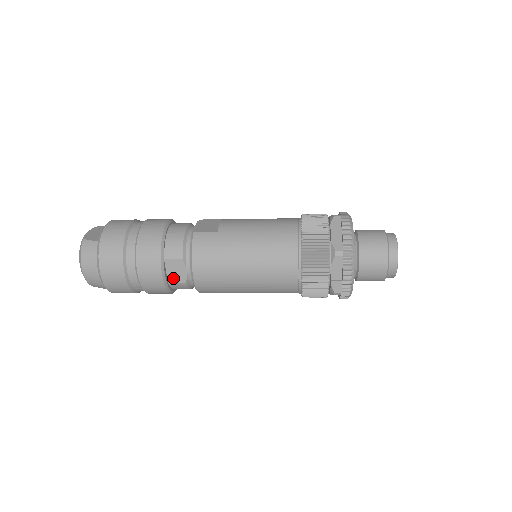
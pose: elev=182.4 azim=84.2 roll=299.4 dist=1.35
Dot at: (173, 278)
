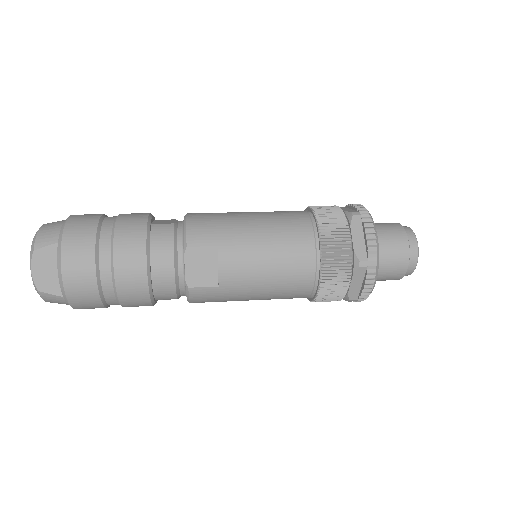
Dot at: occluded
